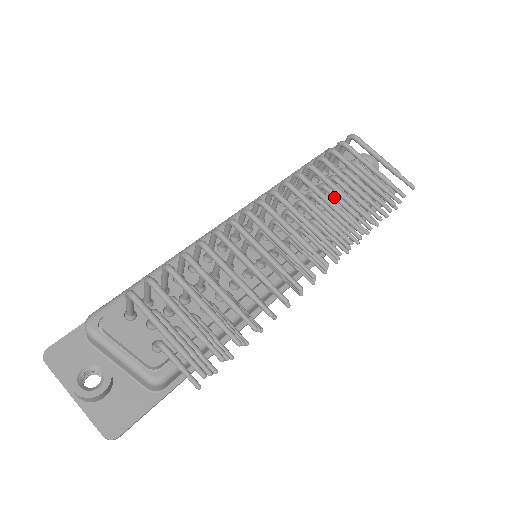
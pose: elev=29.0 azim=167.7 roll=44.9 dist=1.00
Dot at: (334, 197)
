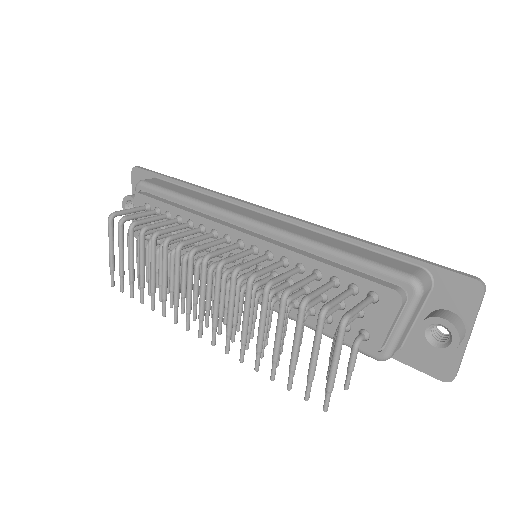
Dot at: occluded
